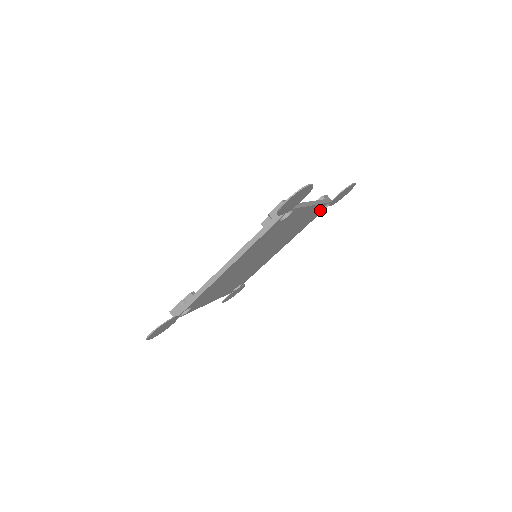
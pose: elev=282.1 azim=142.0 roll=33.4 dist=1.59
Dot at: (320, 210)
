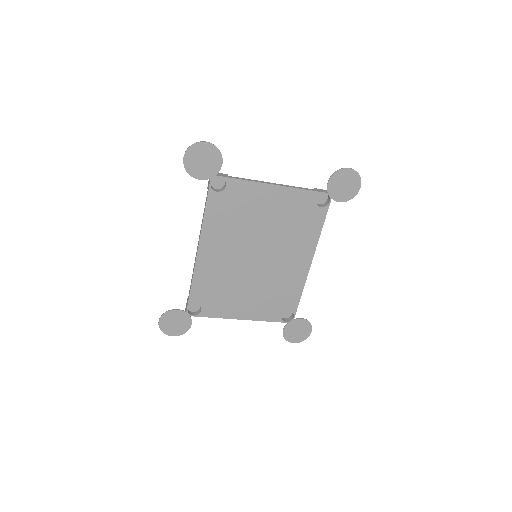
Dot at: (323, 206)
